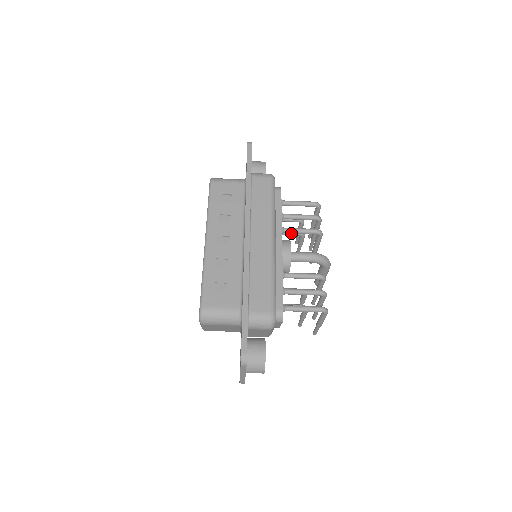
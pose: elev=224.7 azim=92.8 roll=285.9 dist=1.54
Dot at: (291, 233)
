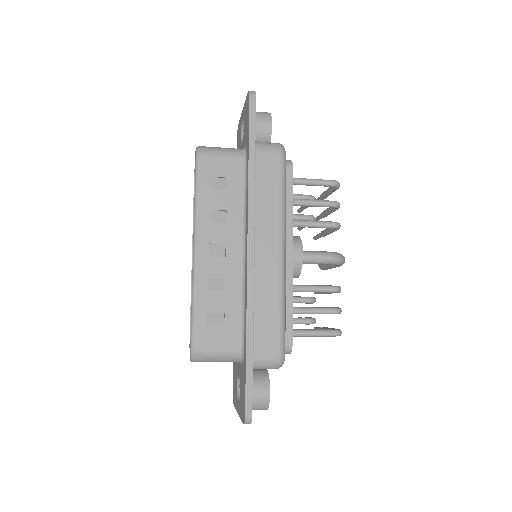
Dot at: (299, 219)
